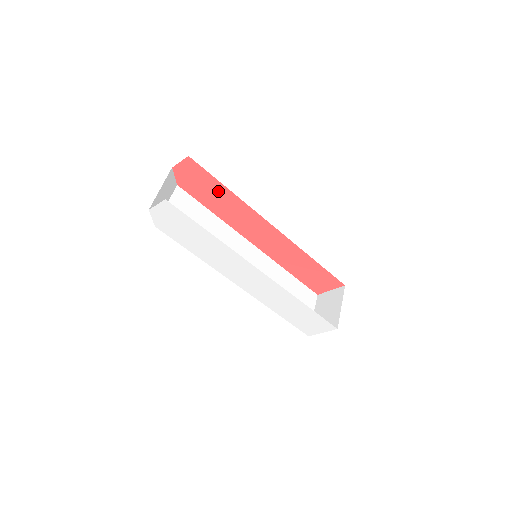
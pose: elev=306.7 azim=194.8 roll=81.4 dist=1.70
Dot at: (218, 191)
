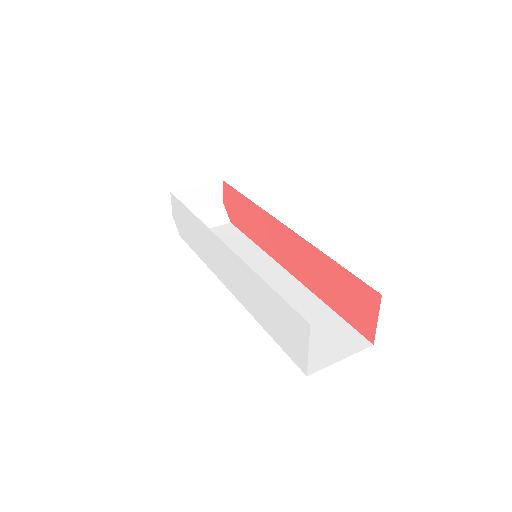
Dot at: (245, 207)
